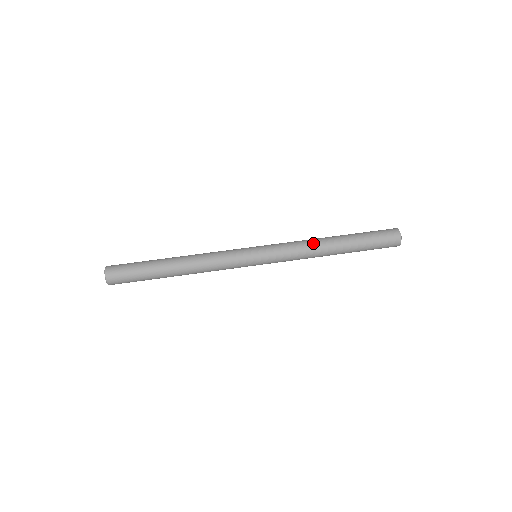
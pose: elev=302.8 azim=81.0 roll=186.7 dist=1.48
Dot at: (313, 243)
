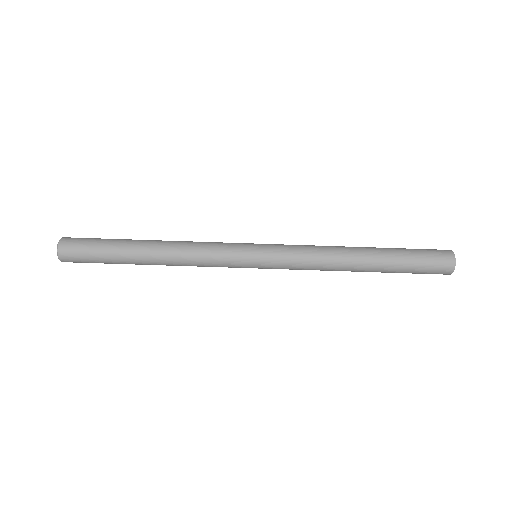
Dot at: (333, 268)
